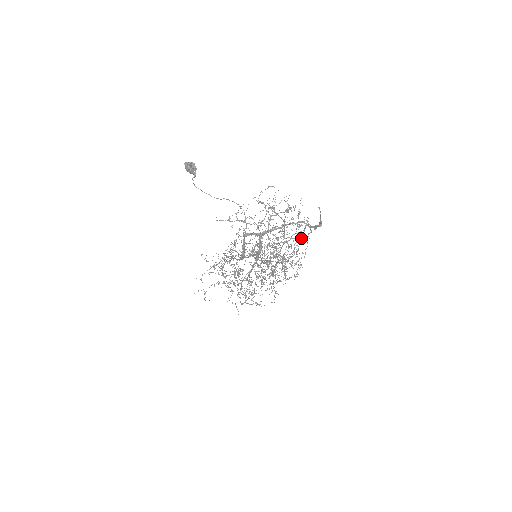
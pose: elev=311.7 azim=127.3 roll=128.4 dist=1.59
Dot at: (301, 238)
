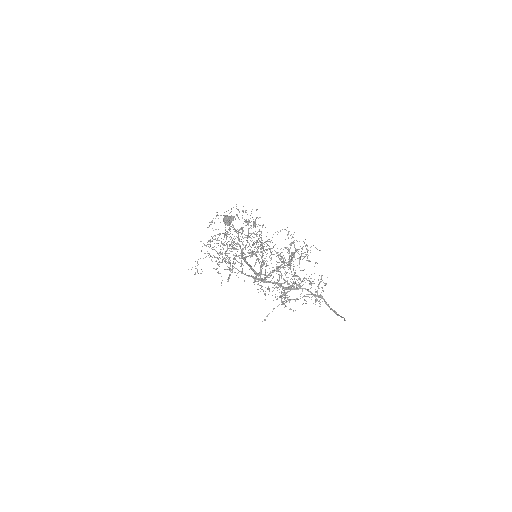
Dot at: occluded
